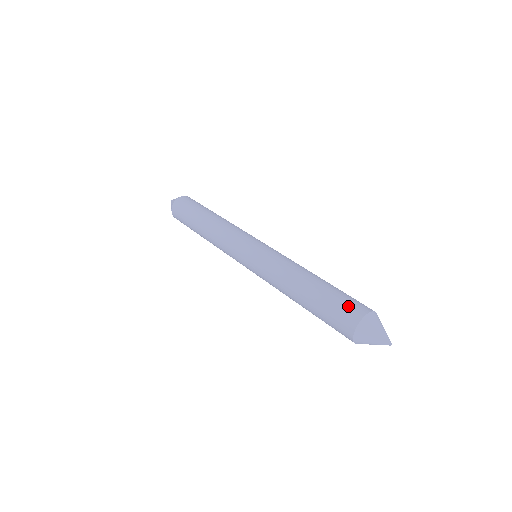
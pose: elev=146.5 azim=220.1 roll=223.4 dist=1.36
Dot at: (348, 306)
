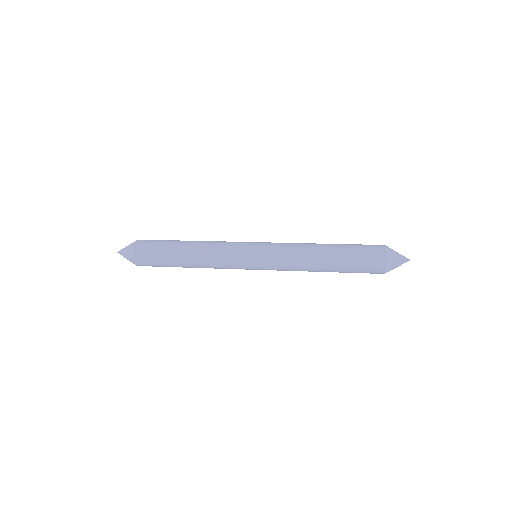
Dot at: (370, 245)
